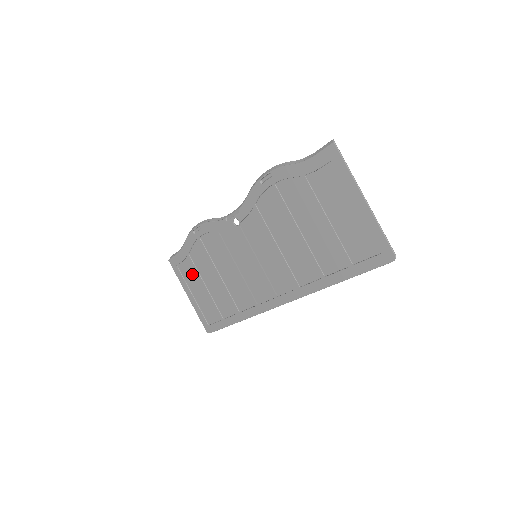
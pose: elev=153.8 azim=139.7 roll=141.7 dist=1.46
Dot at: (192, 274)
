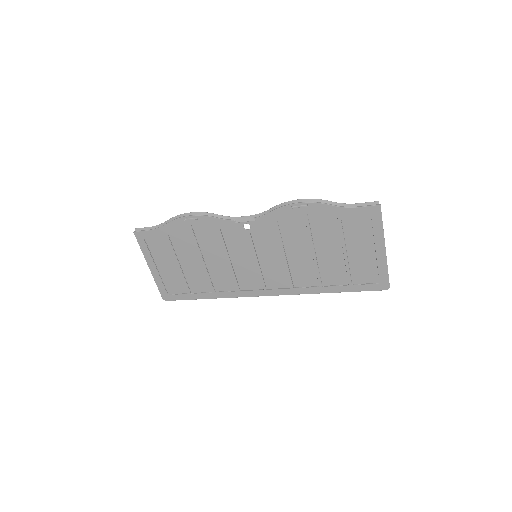
Dot at: (164, 251)
